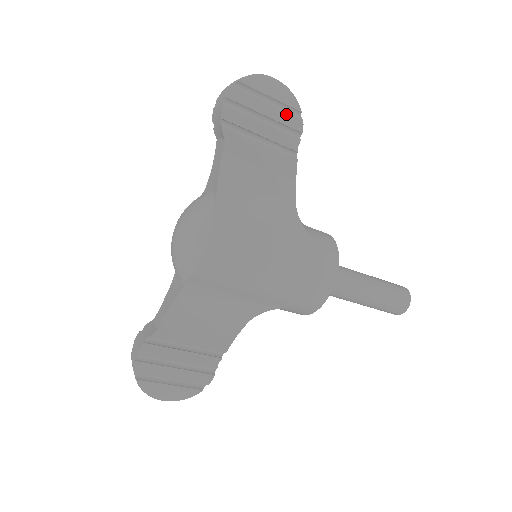
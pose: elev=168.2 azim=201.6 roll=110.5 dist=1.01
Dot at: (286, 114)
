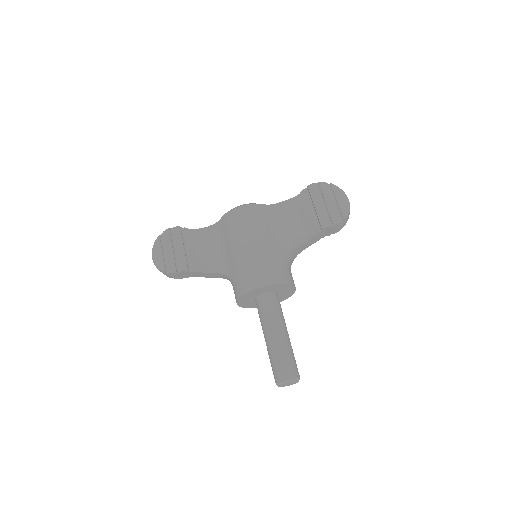
Dot at: (335, 212)
